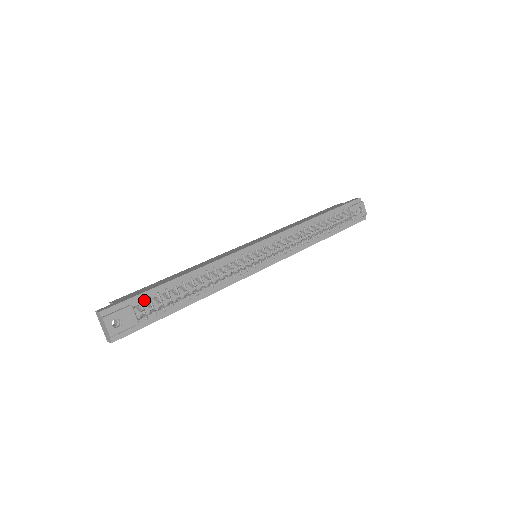
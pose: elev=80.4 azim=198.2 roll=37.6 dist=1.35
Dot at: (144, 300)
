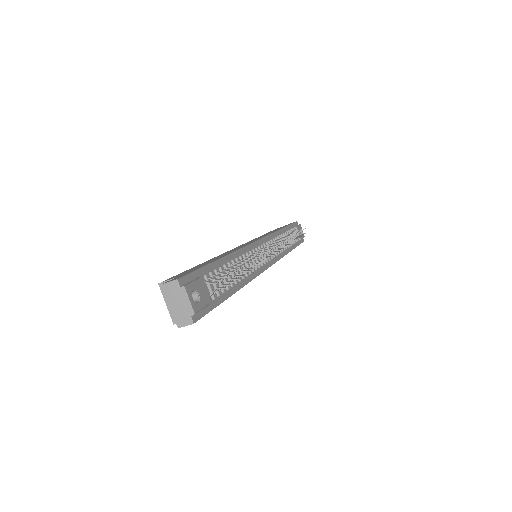
Dot at: (207, 275)
